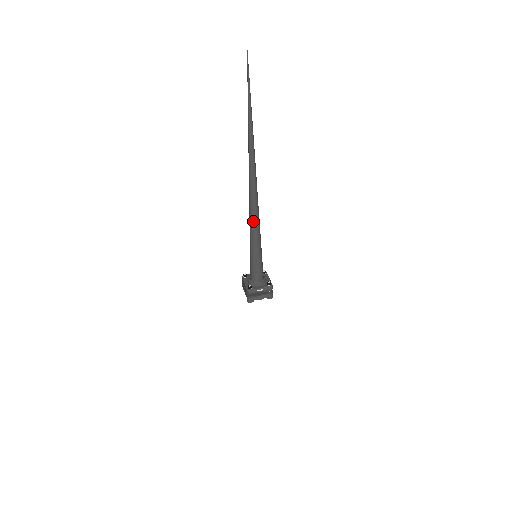
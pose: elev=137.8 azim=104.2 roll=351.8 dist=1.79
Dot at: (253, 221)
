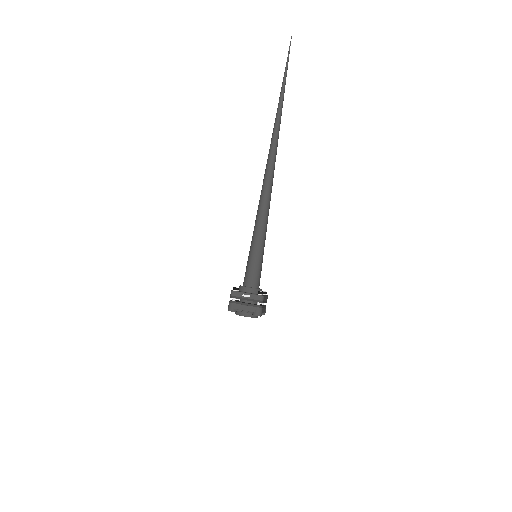
Dot at: (261, 204)
